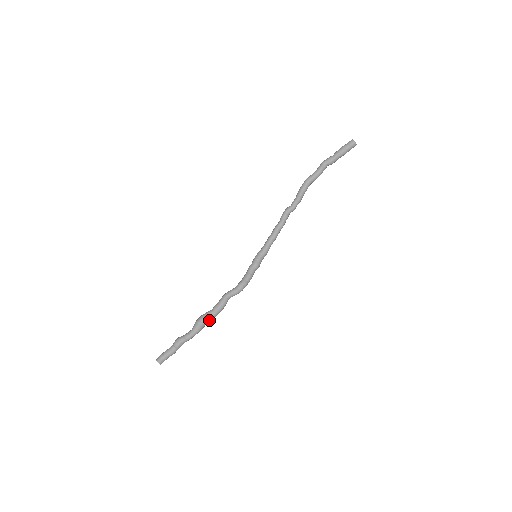
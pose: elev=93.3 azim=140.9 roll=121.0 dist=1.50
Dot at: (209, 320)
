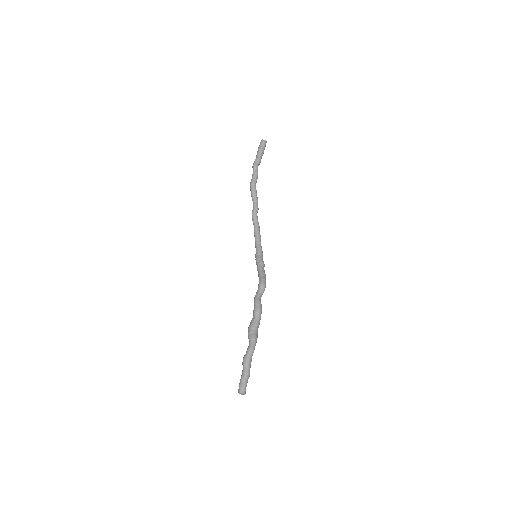
Dot at: (257, 325)
